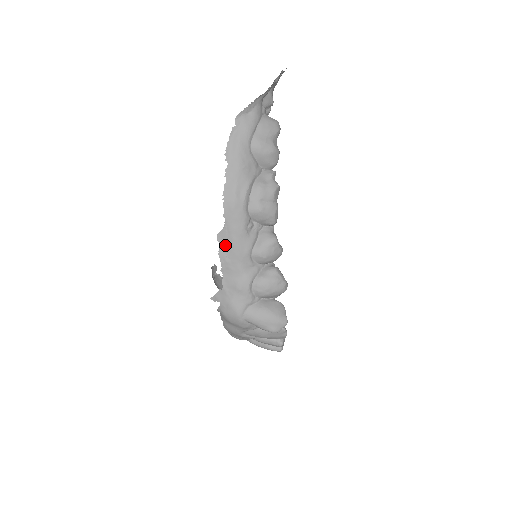
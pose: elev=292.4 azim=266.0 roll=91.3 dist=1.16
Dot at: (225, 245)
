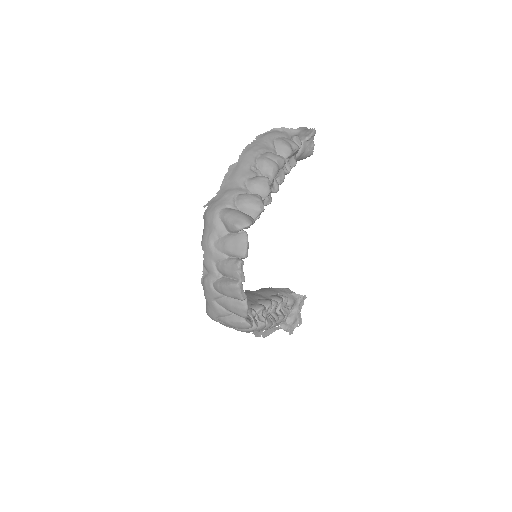
Dot at: (232, 172)
